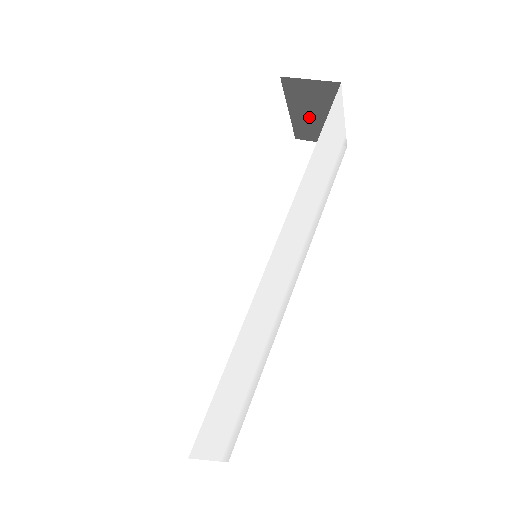
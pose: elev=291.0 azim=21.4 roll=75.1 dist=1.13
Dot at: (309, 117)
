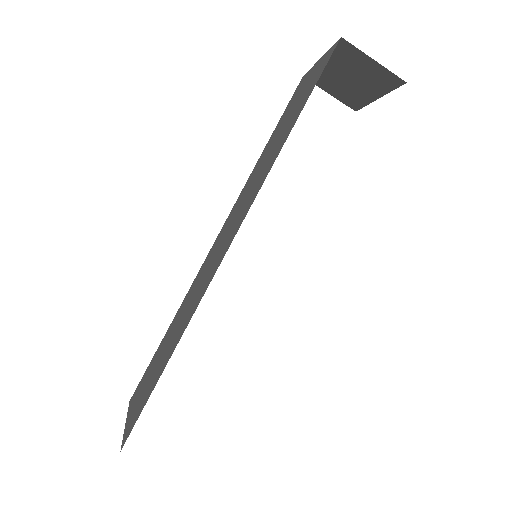
Dot at: (339, 76)
